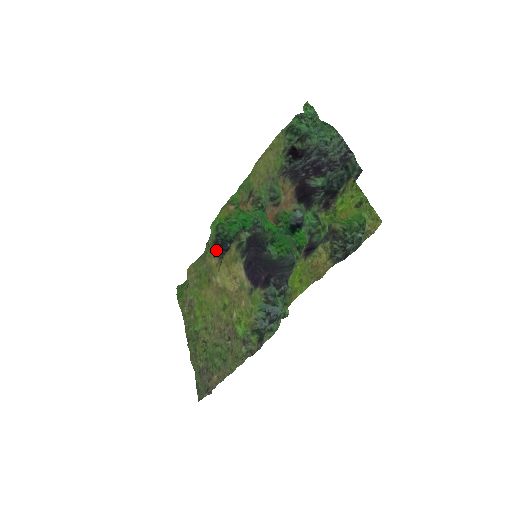
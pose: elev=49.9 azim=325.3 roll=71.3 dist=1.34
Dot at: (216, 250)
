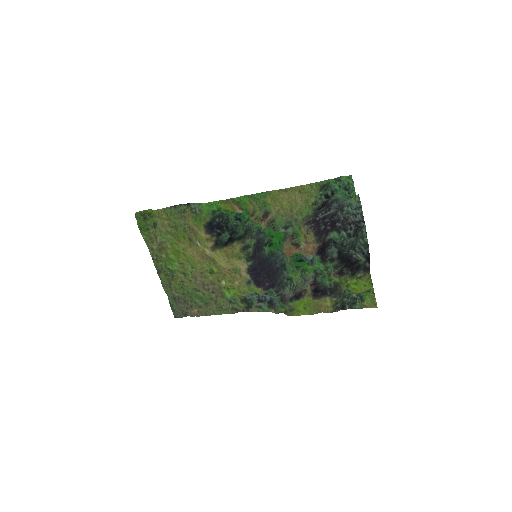
Dot at: (208, 228)
